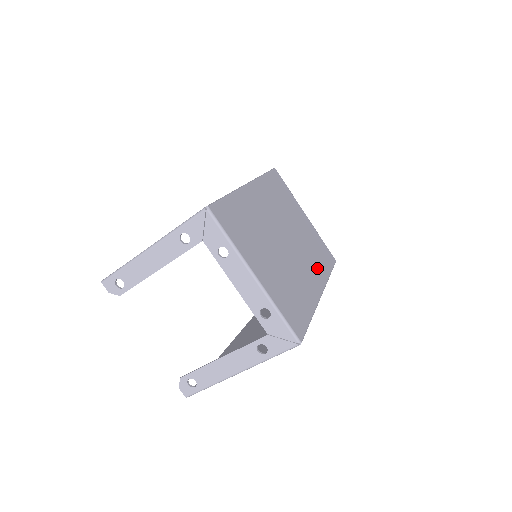
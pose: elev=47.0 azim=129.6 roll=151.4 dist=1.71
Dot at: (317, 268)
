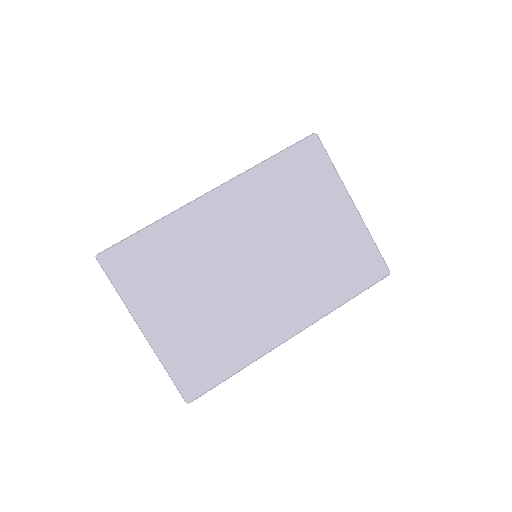
Dot at: (312, 297)
